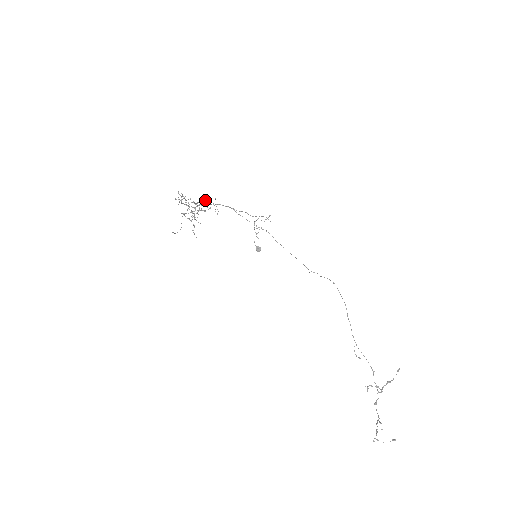
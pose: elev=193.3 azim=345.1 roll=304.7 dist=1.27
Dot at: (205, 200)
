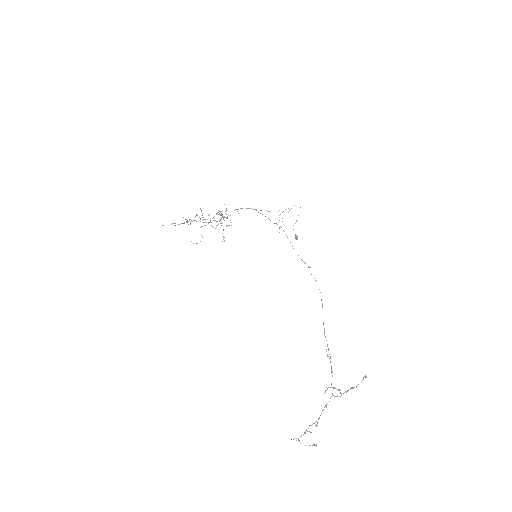
Dot at: (226, 208)
